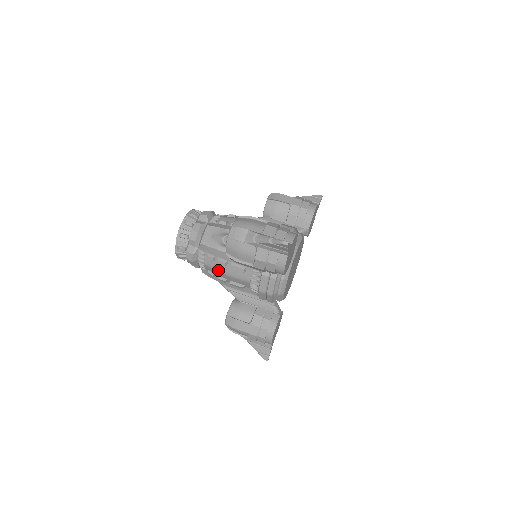
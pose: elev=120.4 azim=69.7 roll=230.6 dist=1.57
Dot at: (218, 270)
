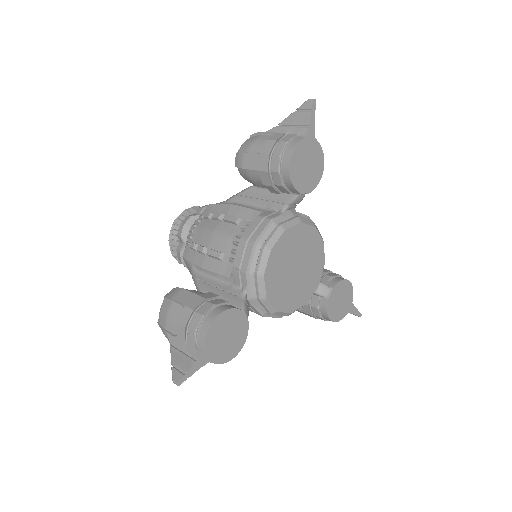
Dot at: (206, 230)
